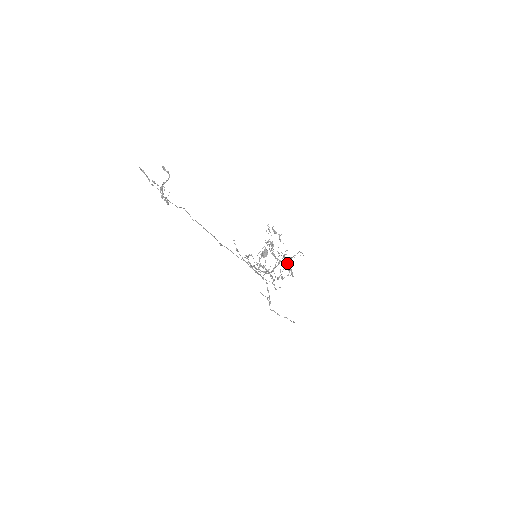
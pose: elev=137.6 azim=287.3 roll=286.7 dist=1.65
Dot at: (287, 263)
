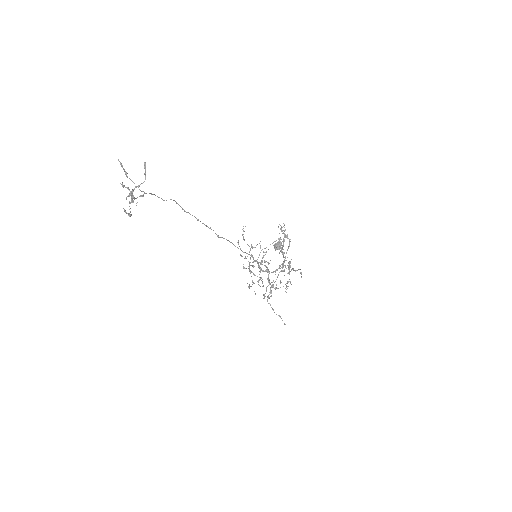
Dot at: (290, 271)
